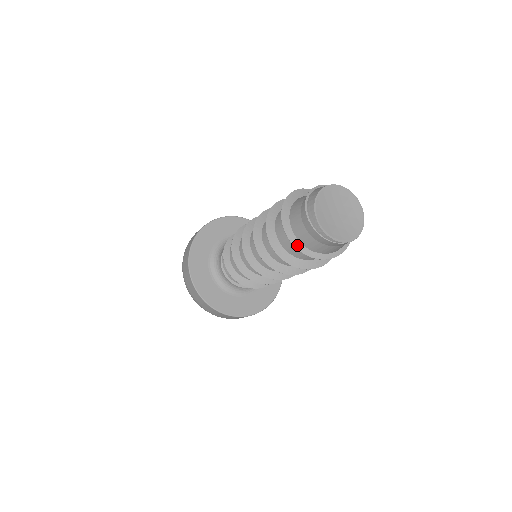
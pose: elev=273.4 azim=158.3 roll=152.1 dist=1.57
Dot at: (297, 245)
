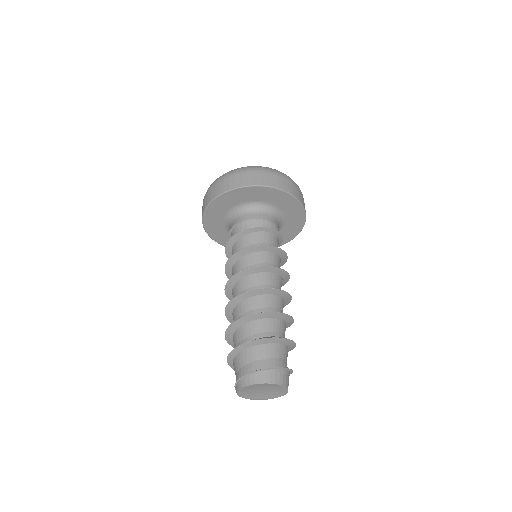
Dot at: (229, 362)
